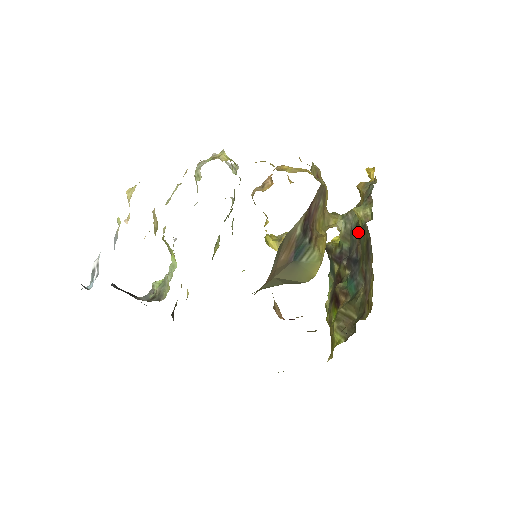
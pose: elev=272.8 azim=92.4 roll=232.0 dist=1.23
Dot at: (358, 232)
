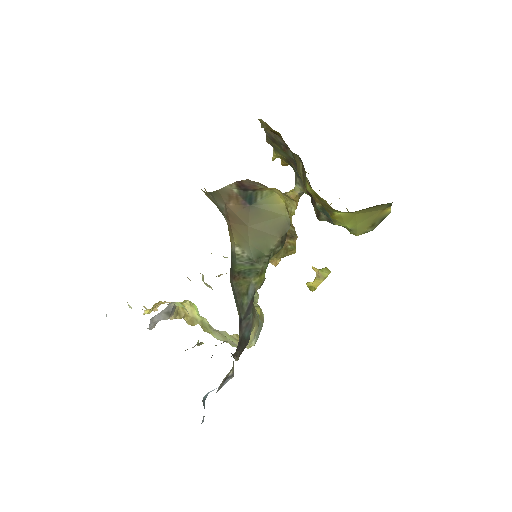
Dot at: (288, 162)
